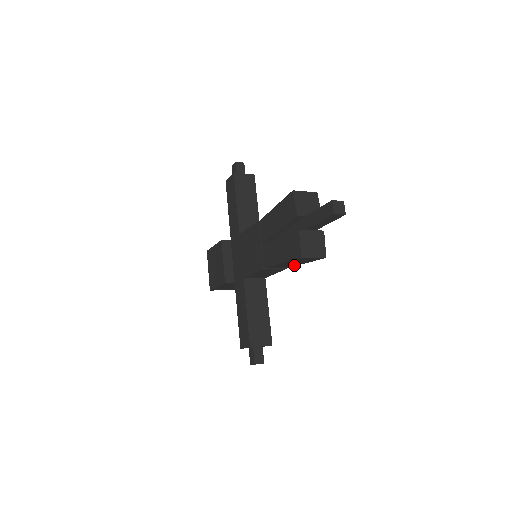
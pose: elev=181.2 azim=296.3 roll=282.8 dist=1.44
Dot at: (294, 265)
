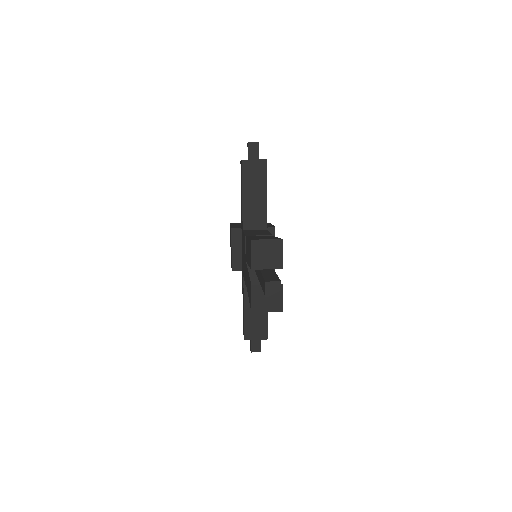
Dot at: occluded
